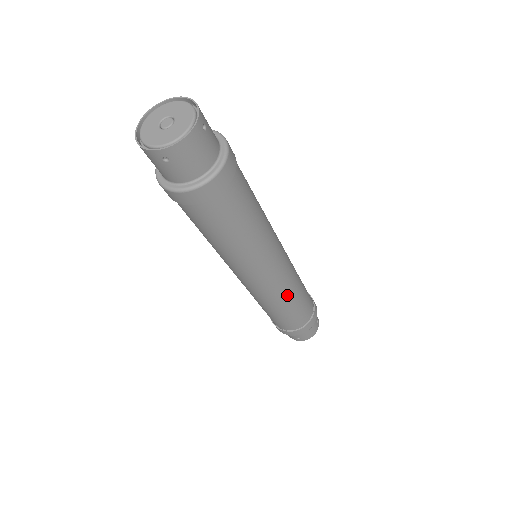
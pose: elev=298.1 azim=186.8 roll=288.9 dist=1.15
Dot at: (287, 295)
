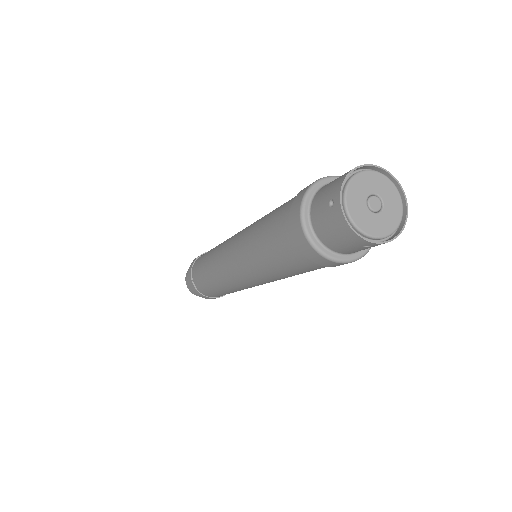
Dot at: occluded
